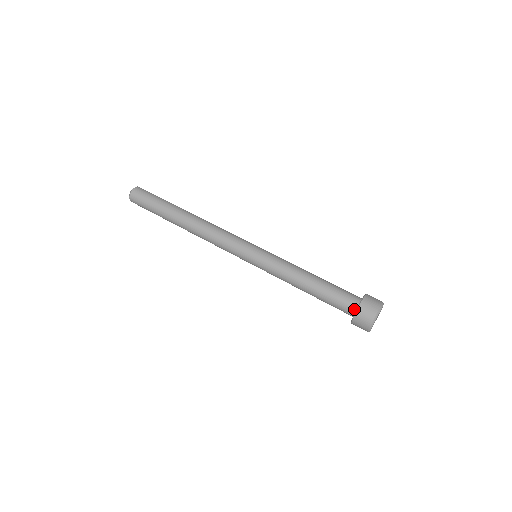
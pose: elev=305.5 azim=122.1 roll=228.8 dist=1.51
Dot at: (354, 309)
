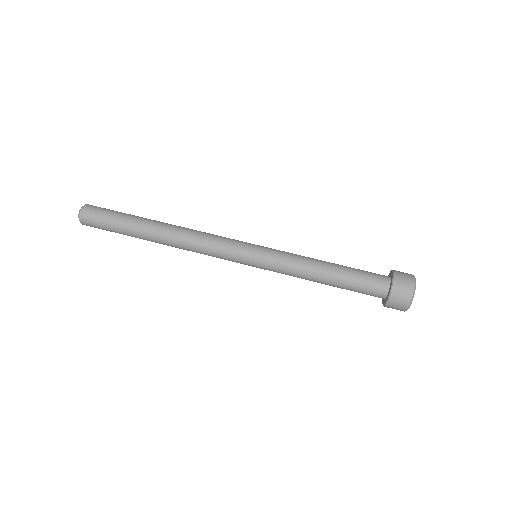
Dot at: (384, 295)
